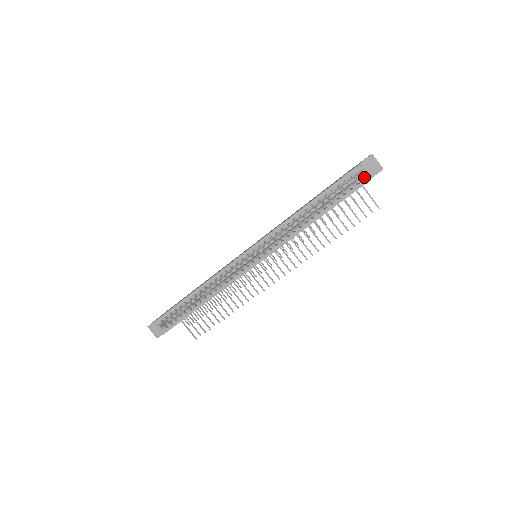
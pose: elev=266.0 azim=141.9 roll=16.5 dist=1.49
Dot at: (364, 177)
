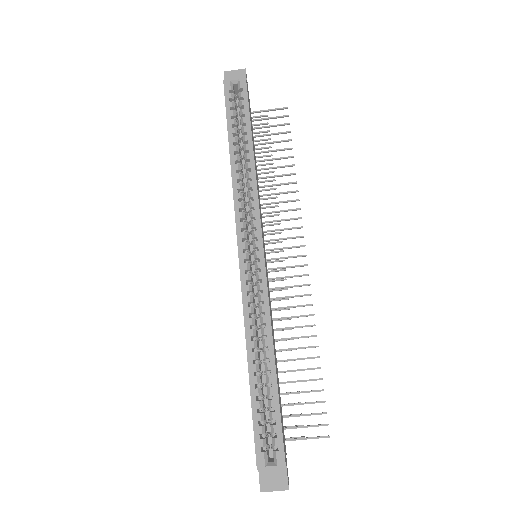
Dot at: (239, 82)
